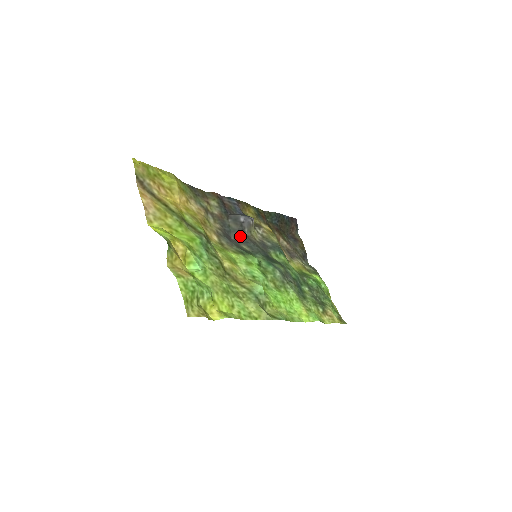
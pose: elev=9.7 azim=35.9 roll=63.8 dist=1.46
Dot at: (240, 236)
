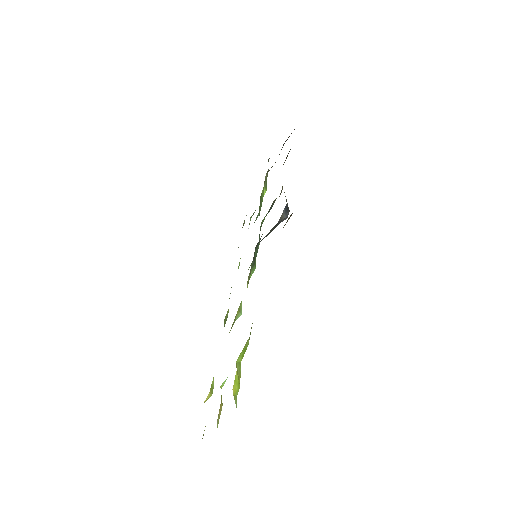
Dot at: occluded
